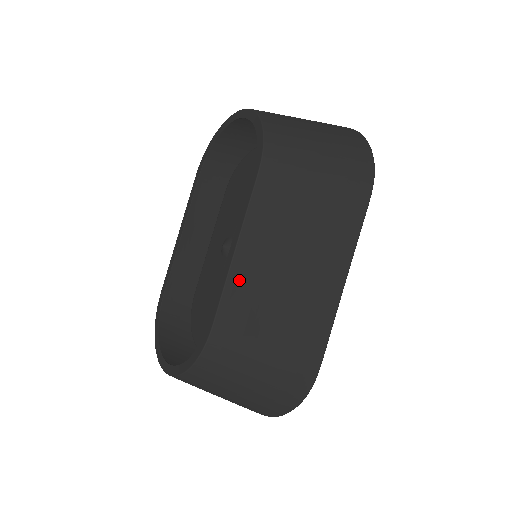
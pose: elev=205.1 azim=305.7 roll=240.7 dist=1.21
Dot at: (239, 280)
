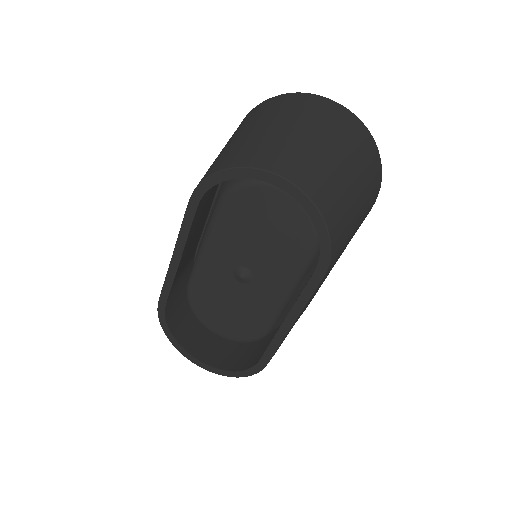
Dot at: occluded
